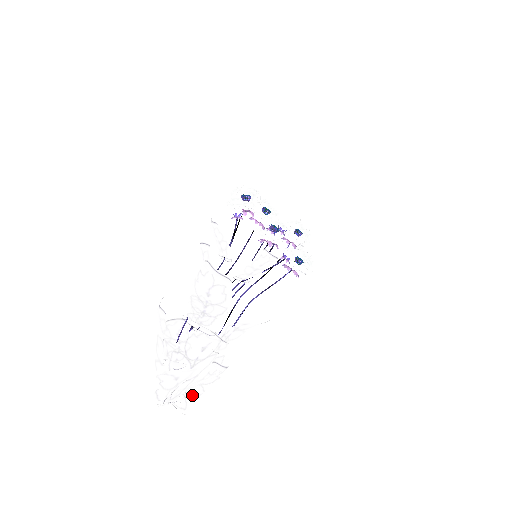
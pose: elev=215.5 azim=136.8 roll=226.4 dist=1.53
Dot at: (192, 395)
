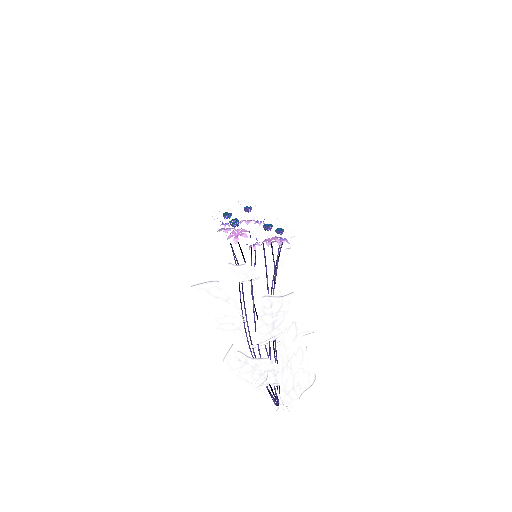
Dot at: occluded
